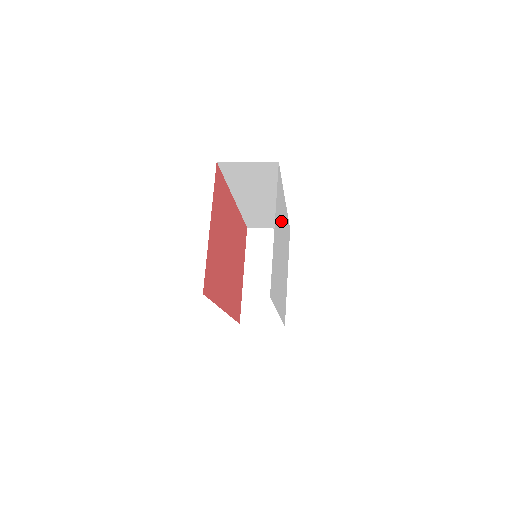
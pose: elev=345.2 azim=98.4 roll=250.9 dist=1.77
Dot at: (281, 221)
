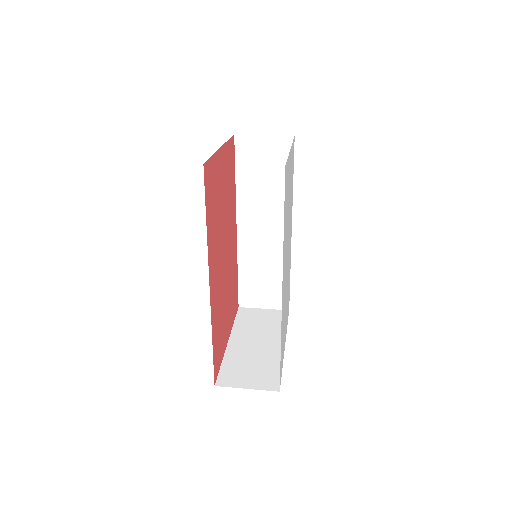
Dot at: (290, 210)
